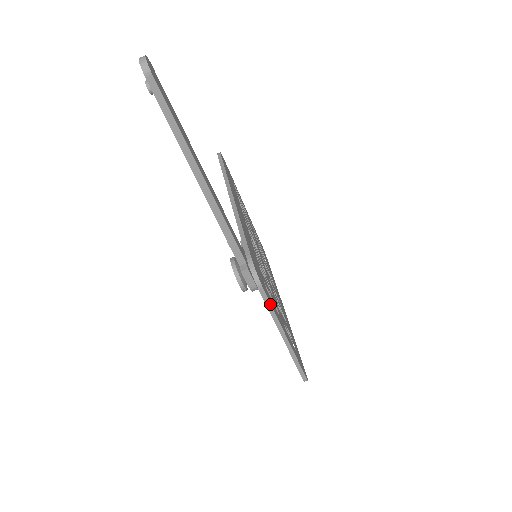
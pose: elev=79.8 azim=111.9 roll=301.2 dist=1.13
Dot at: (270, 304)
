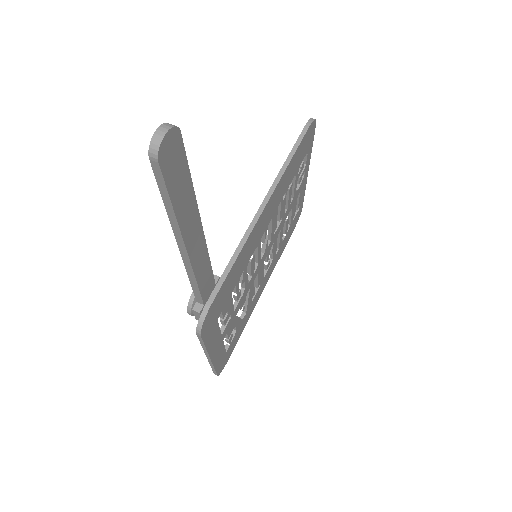
Dot at: (204, 343)
